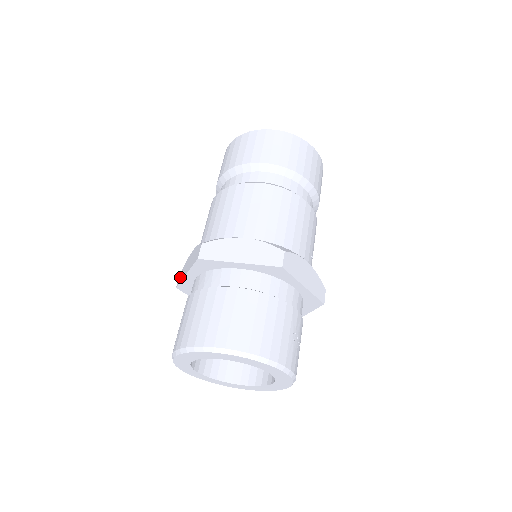
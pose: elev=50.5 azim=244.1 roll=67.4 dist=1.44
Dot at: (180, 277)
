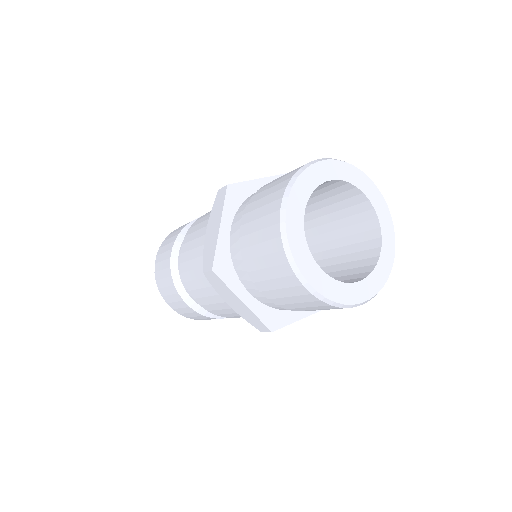
Dot at: occluded
